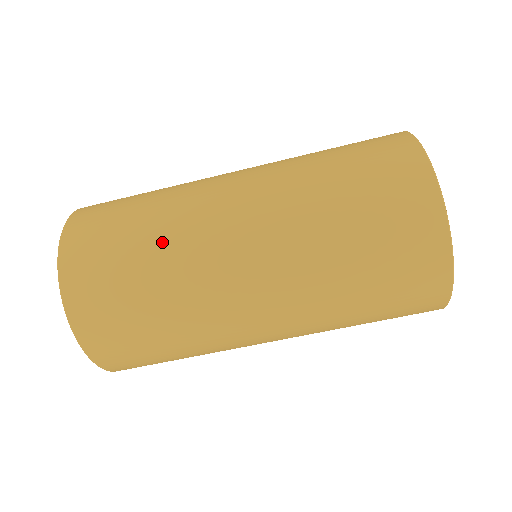
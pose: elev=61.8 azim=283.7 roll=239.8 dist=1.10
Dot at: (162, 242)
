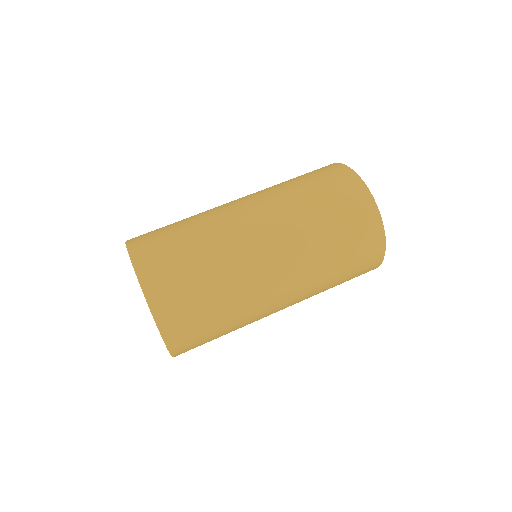
Dot at: (196, 220)
